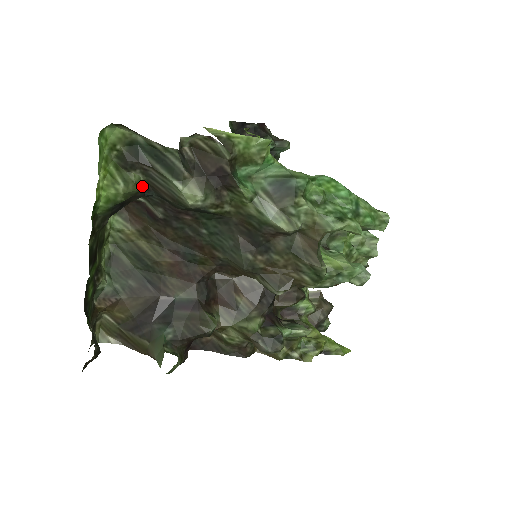
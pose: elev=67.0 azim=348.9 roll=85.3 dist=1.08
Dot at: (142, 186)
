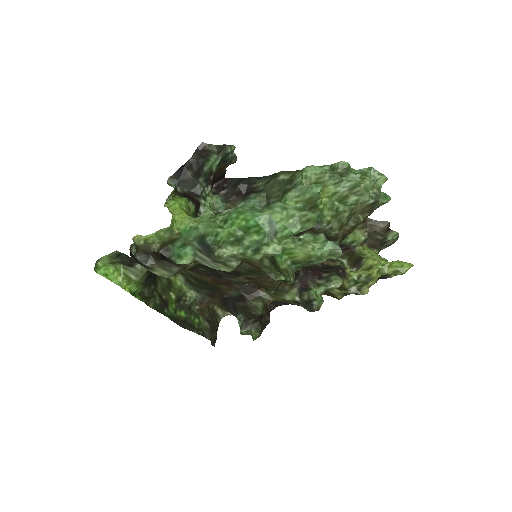
Dot at: occluded
